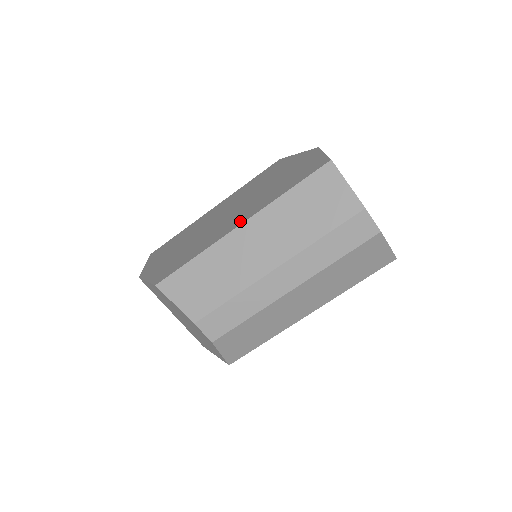
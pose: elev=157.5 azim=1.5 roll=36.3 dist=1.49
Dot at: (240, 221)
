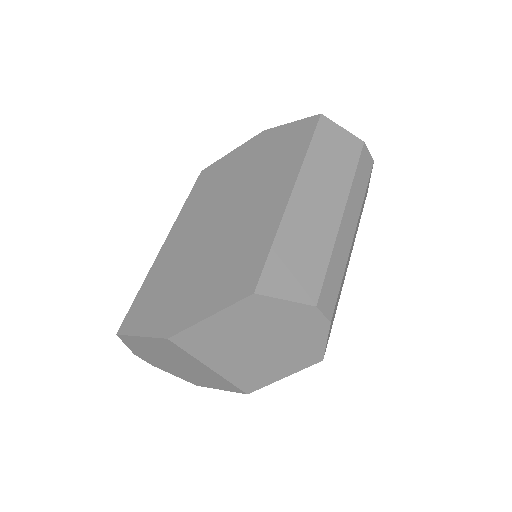
Dot at: (284, 191)
